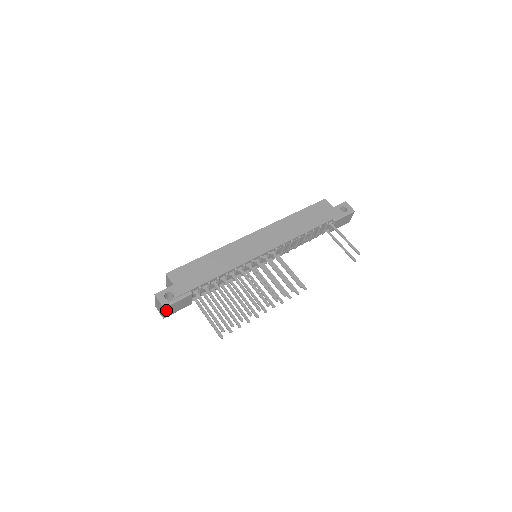
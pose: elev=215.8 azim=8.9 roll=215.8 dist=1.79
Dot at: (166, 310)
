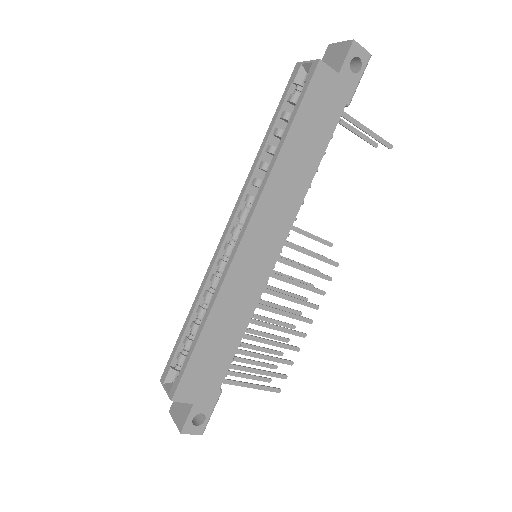
Dot at: occluded
